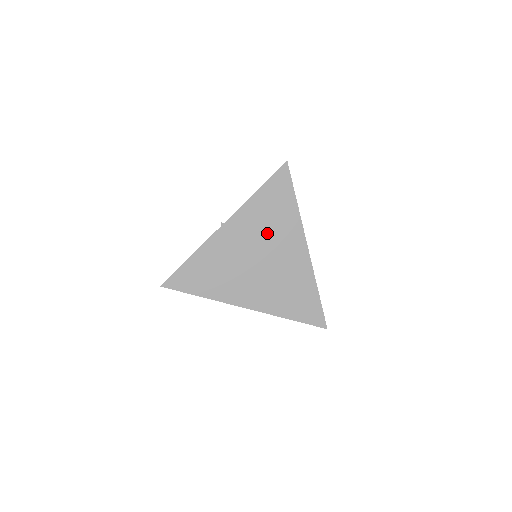
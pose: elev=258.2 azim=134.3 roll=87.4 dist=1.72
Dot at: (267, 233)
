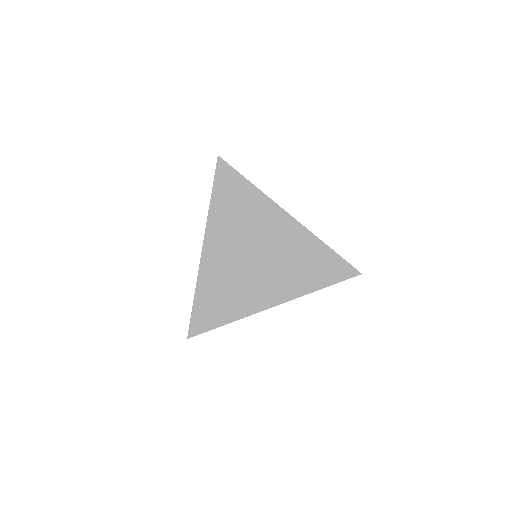
Dot at: (245, 228)
